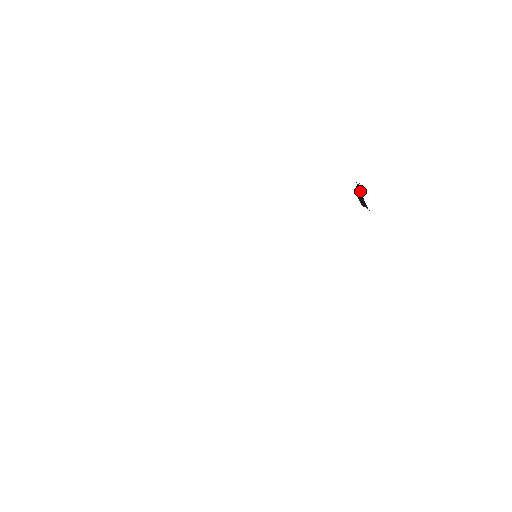
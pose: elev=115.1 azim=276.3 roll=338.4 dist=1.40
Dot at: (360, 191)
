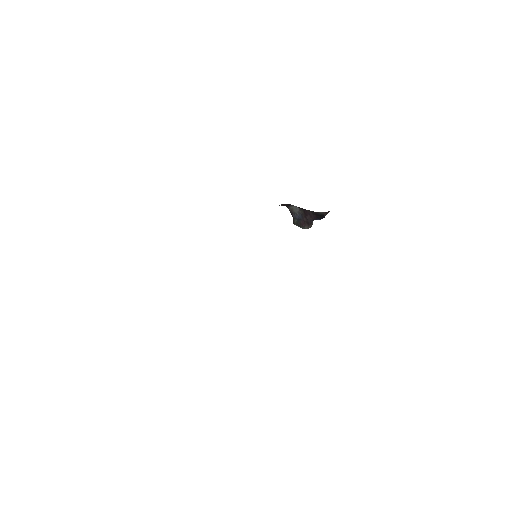
Dot at: (296, 208)
